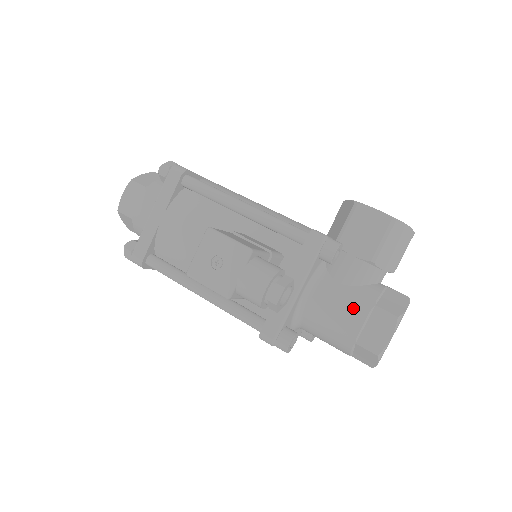
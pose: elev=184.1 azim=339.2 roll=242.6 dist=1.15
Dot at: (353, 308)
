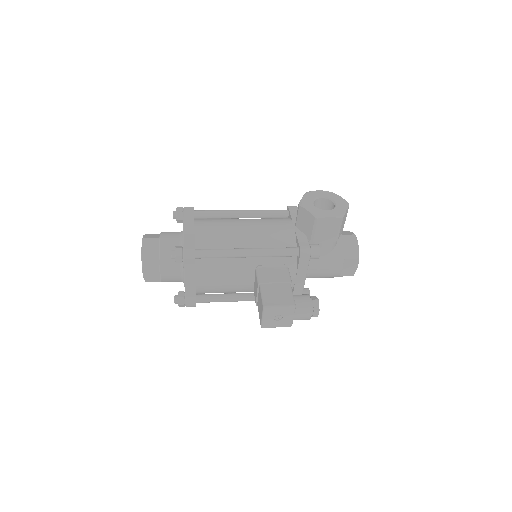
Dot at: (334, 266)
